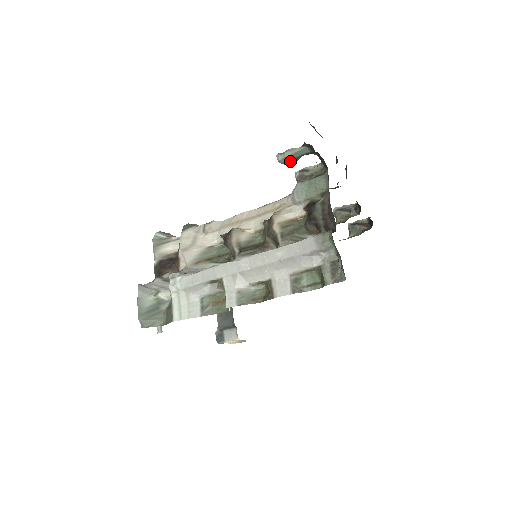
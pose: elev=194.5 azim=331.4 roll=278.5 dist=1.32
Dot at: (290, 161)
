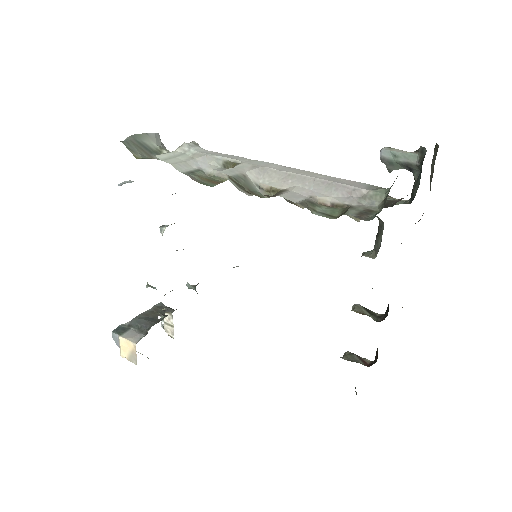
Dot at: (389, 162)
